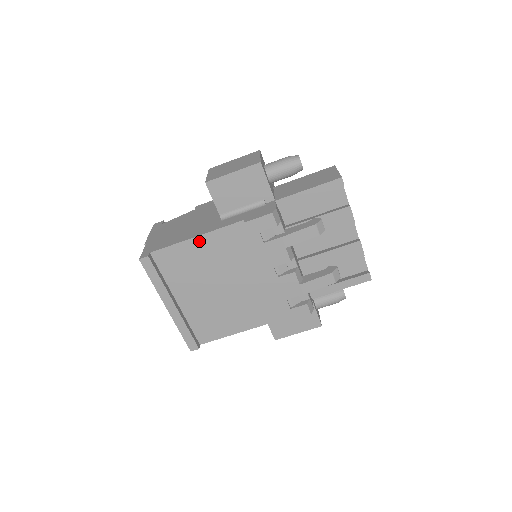
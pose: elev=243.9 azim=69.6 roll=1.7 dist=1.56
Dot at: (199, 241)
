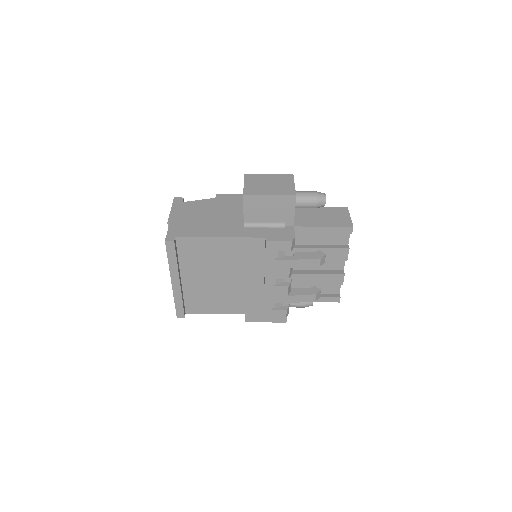
Dot at: (221, 241)
